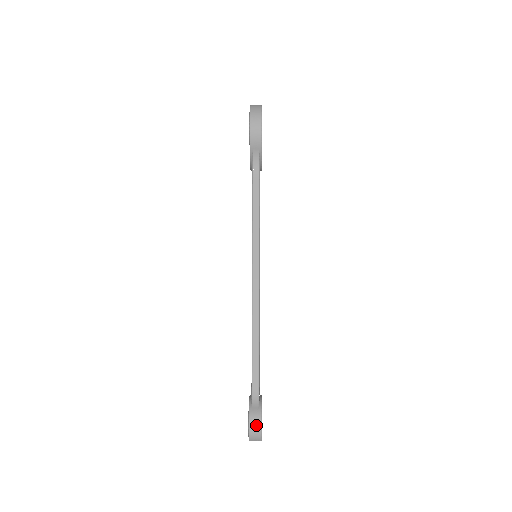
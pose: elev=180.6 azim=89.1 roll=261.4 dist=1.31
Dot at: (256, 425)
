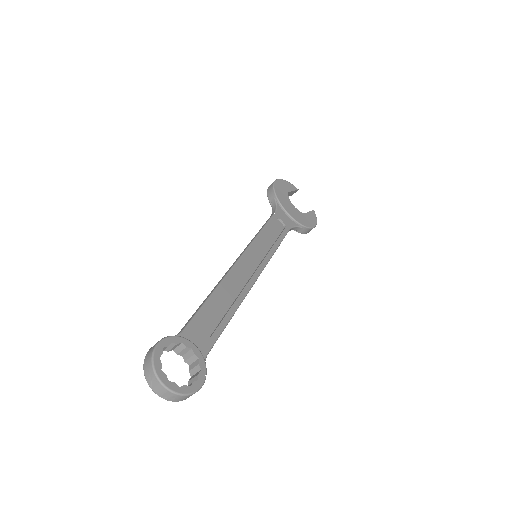
Dot at: (152, 348)
